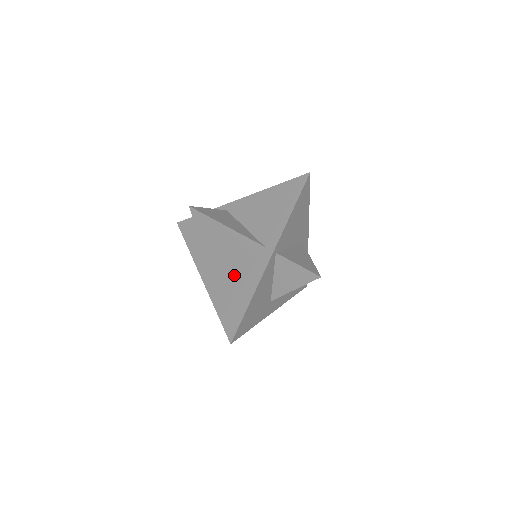
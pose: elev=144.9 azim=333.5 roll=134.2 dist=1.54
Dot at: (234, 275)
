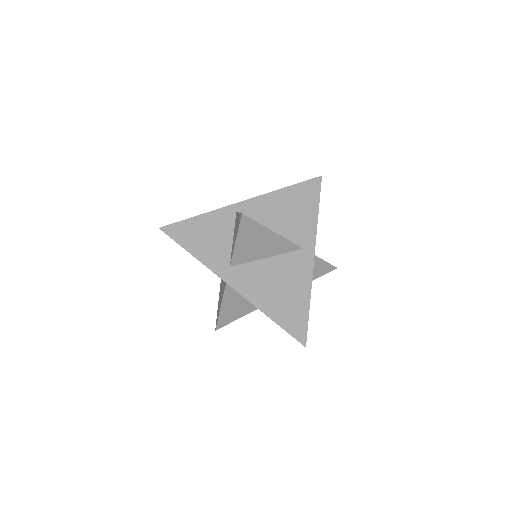
Dot at: (279, 281)
